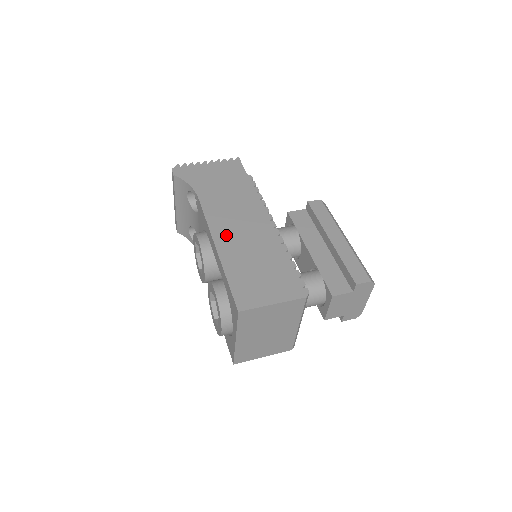
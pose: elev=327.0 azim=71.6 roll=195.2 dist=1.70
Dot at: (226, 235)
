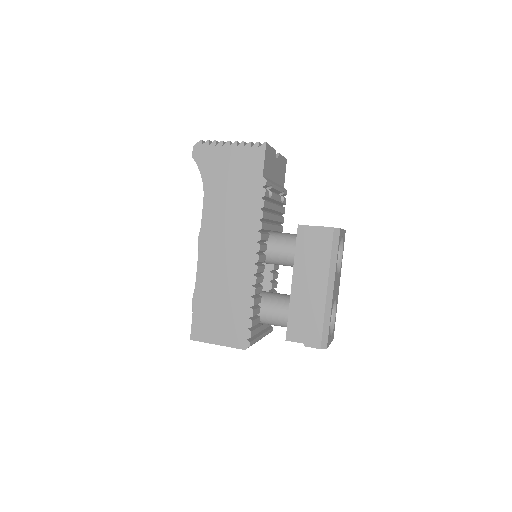
Dot at: (210, 258)
